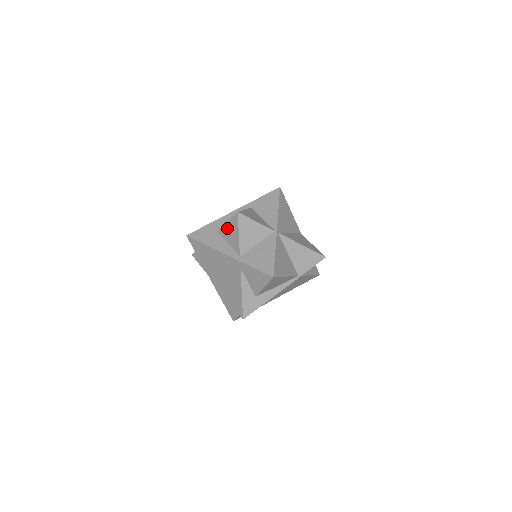
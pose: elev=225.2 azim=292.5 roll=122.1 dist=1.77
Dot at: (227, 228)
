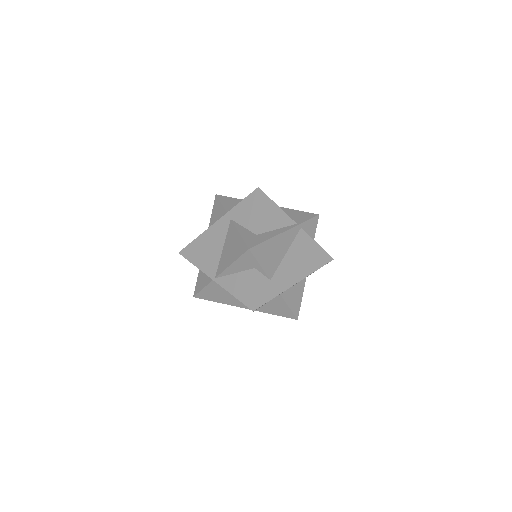
Dot at: (212, 218)
